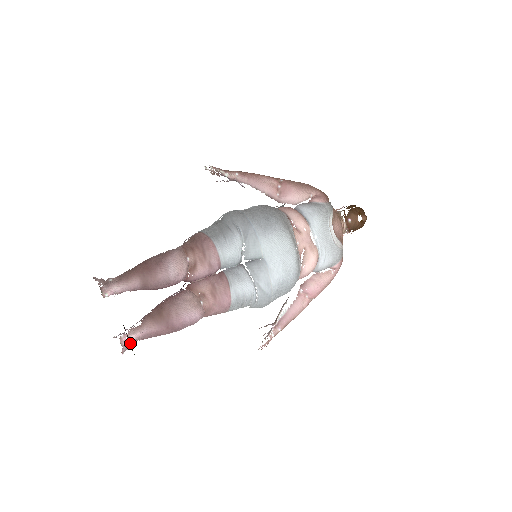
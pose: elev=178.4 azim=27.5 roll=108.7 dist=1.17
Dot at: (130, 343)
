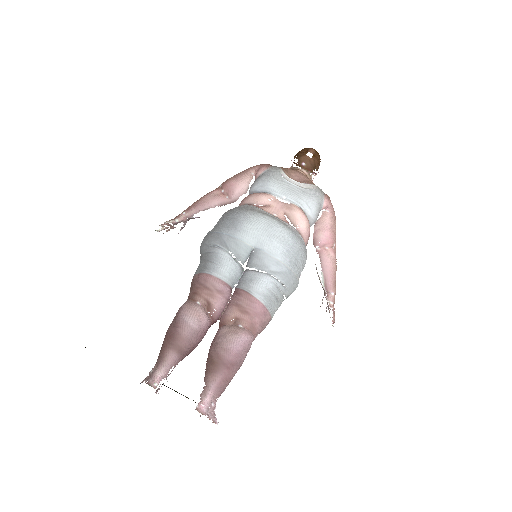
Dot at: (210, 407)
